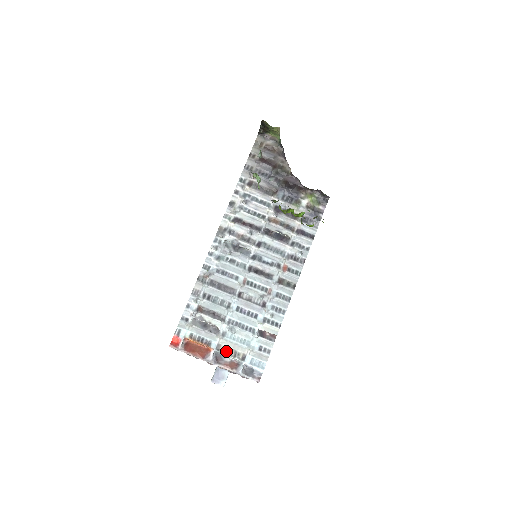
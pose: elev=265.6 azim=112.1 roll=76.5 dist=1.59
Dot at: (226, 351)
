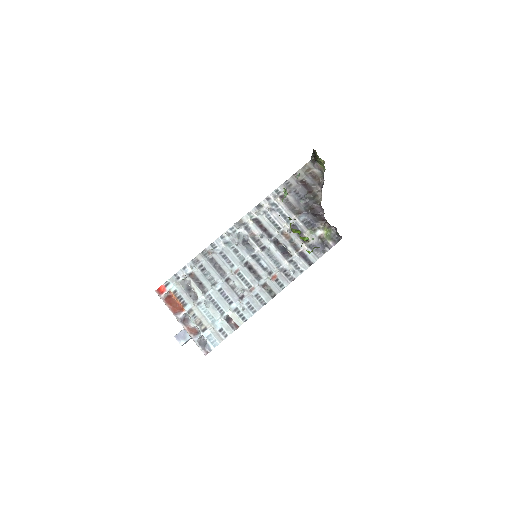
Dot at: (194, 317)
